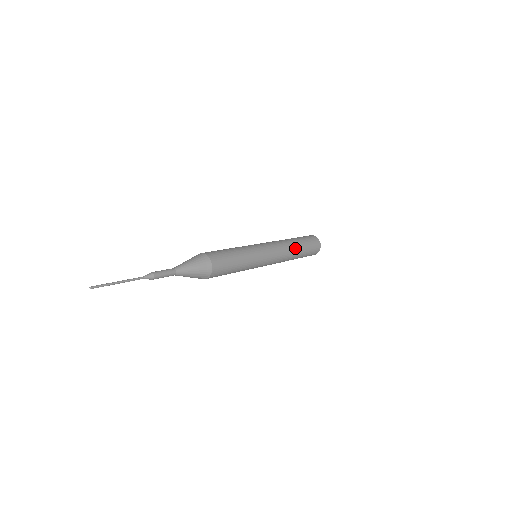
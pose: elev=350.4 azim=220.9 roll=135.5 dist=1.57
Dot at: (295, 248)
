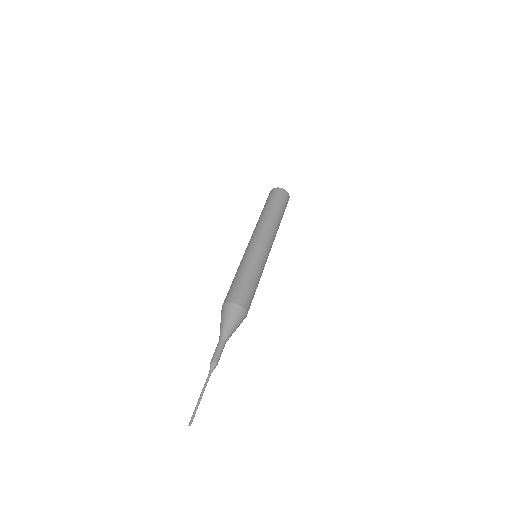
Dot at: (278, 228)
